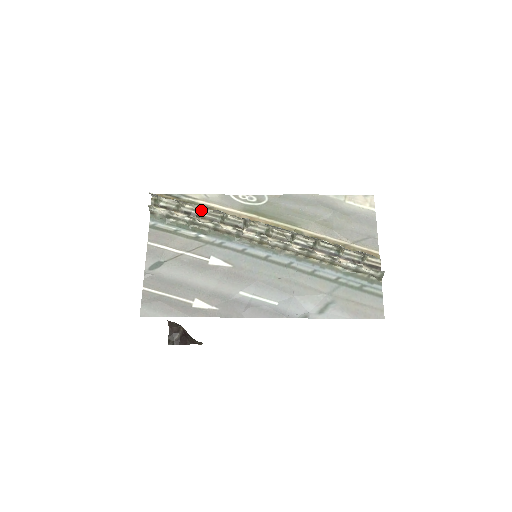
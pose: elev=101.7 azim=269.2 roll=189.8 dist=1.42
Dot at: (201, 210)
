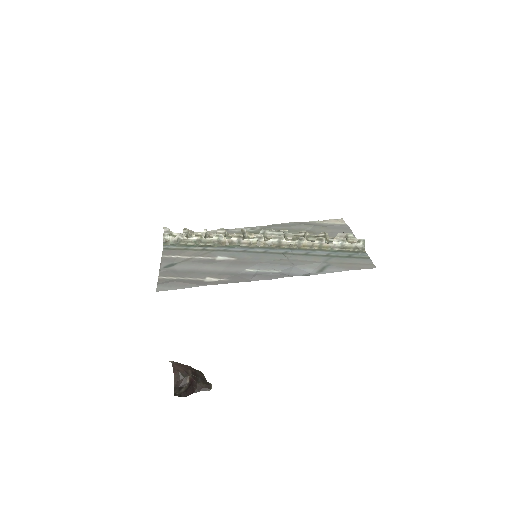
Dot at: (206, 234)
